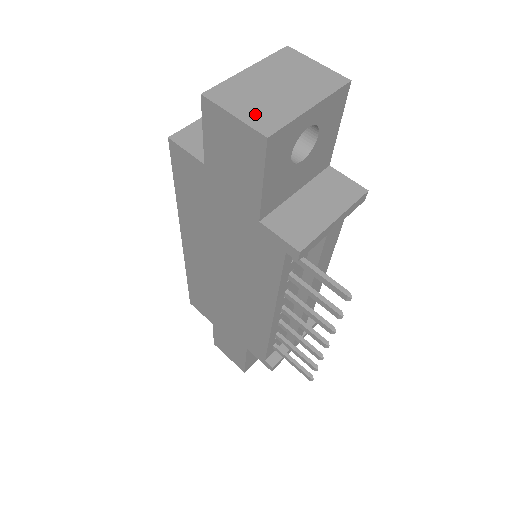
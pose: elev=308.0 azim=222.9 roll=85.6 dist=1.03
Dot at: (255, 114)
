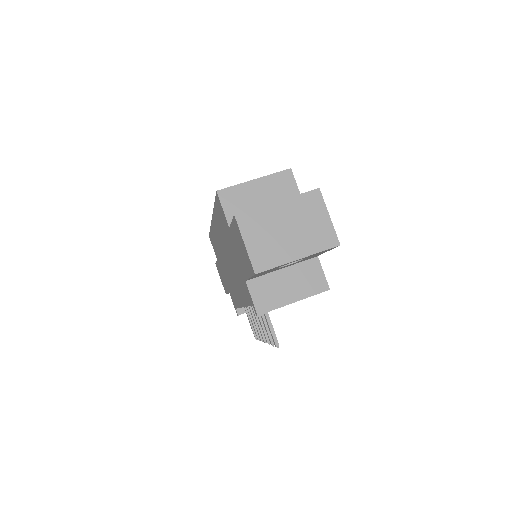
Dot at: (259, 250)
